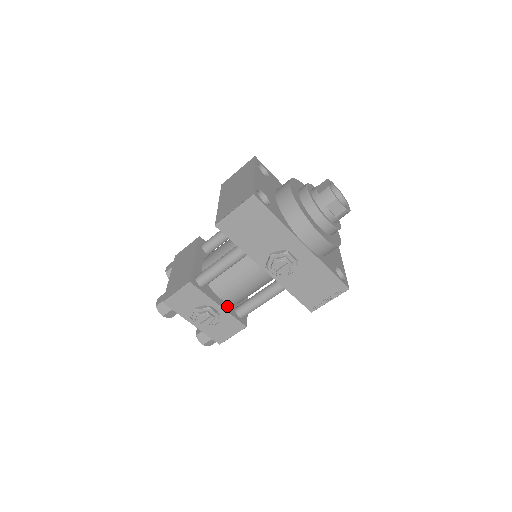
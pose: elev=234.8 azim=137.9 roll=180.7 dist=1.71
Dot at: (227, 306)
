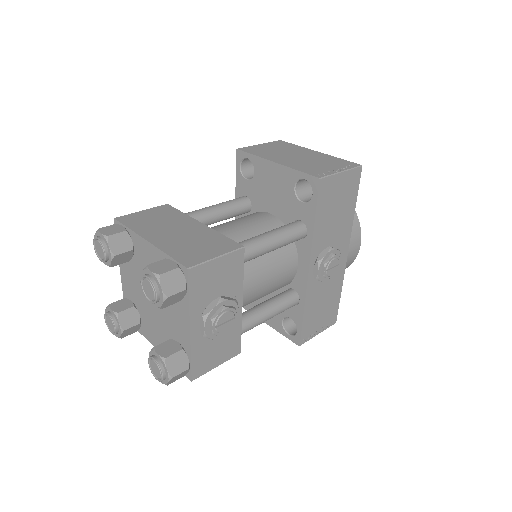
Dot at: occluded
